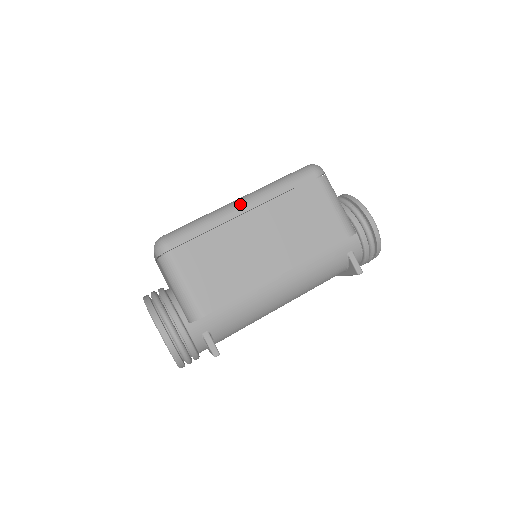
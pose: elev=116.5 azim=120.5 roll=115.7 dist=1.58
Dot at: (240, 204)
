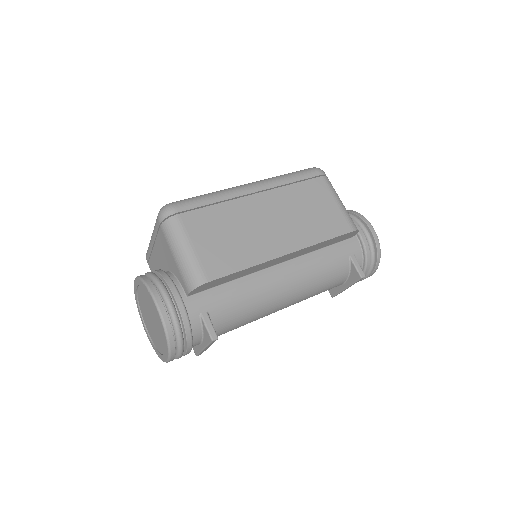
Dot at: (248, 185)
